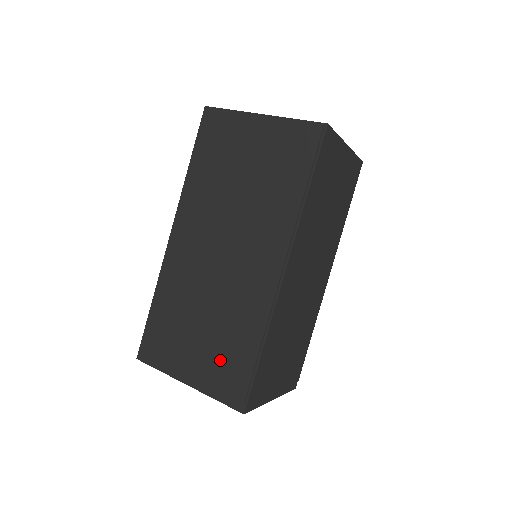
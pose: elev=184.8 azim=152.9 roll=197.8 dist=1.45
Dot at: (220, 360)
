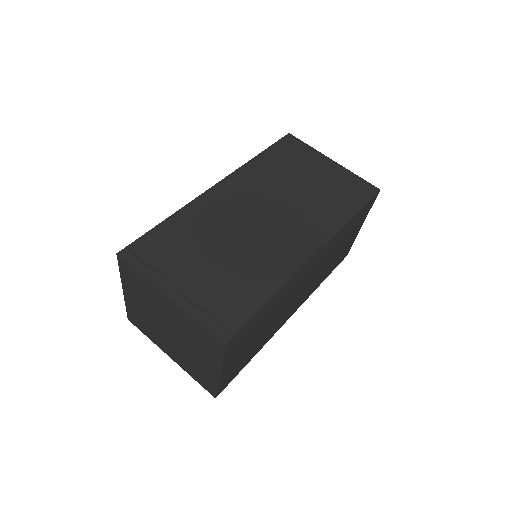
Dot at: (222, 290)
